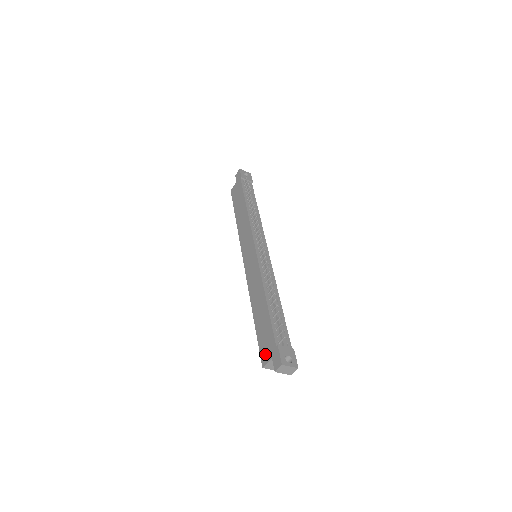
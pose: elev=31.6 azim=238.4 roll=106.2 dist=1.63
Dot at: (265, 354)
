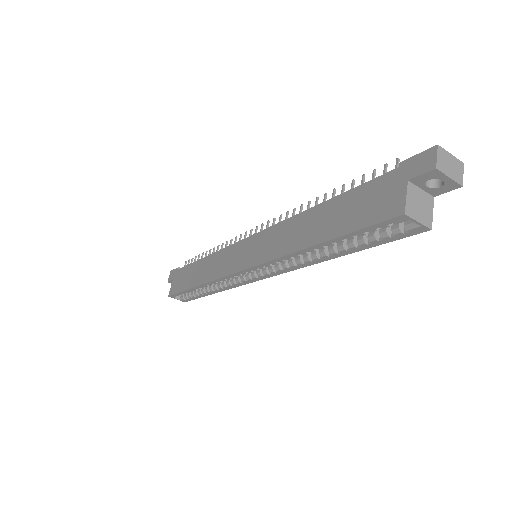
Dot at: (388, 203)
